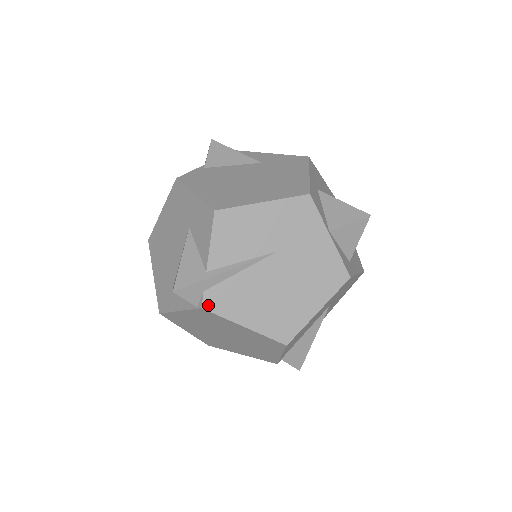
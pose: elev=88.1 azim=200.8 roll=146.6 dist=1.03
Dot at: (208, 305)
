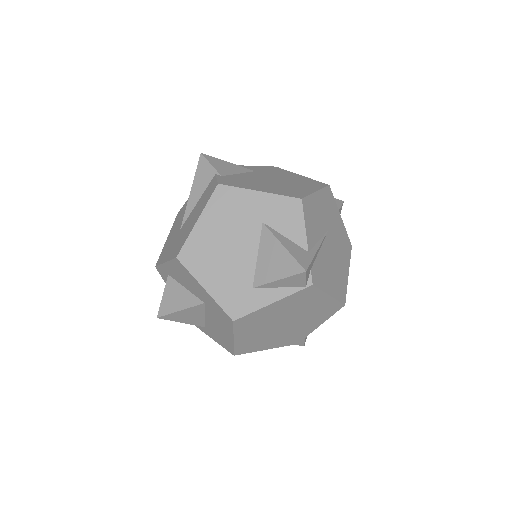
Dot at: (314, 281)
